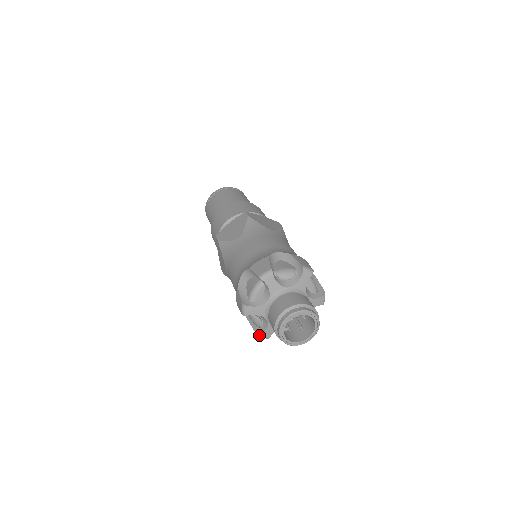
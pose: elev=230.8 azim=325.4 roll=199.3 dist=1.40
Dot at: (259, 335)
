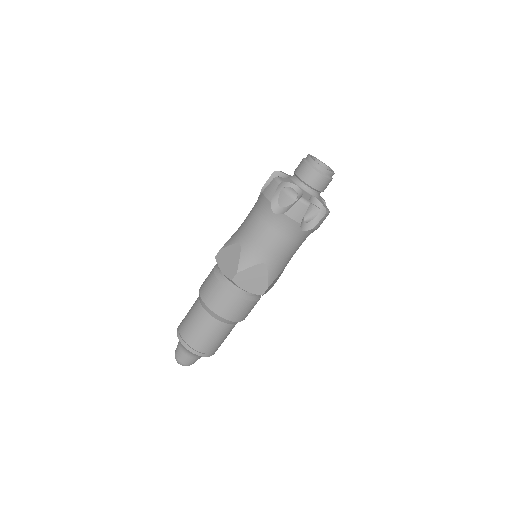
Dot at: (301, 197)
